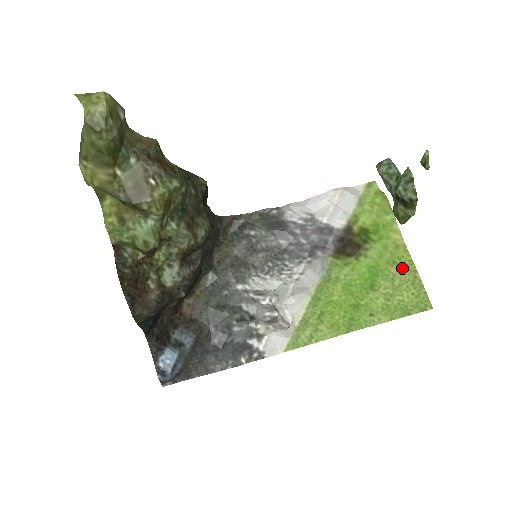
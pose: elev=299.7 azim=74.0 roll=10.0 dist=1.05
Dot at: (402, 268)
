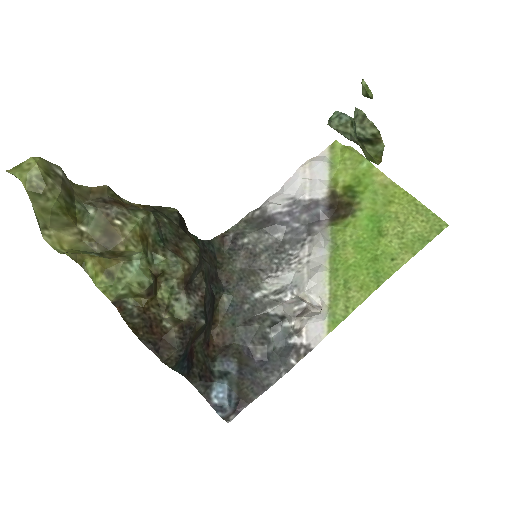
Dot at: (400, 203)
